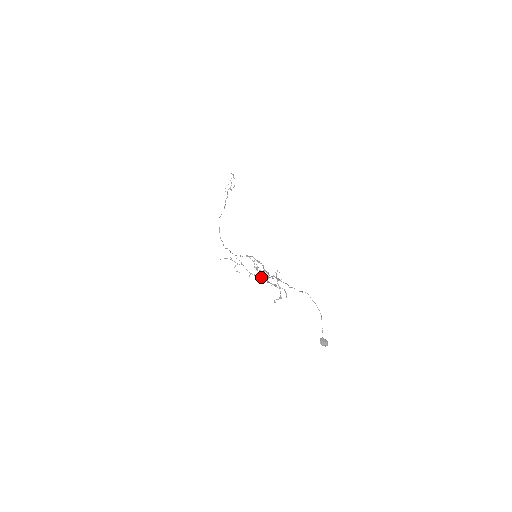
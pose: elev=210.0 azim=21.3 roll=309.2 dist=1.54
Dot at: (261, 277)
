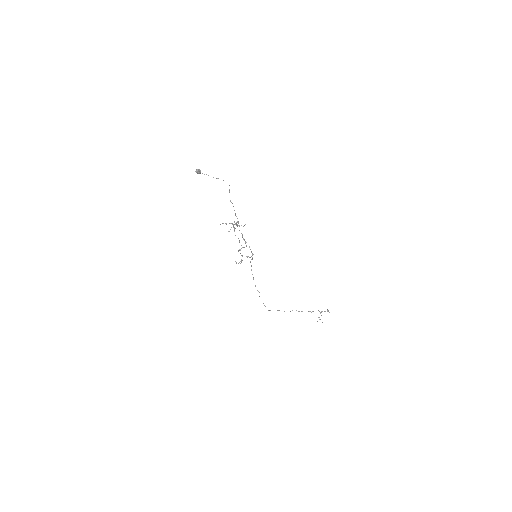
Dot at: (240, 249)
